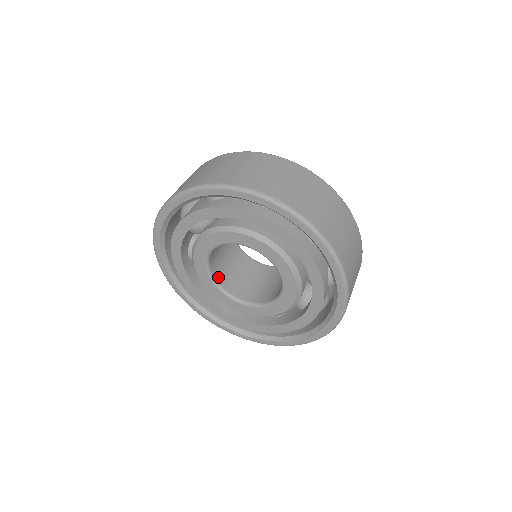
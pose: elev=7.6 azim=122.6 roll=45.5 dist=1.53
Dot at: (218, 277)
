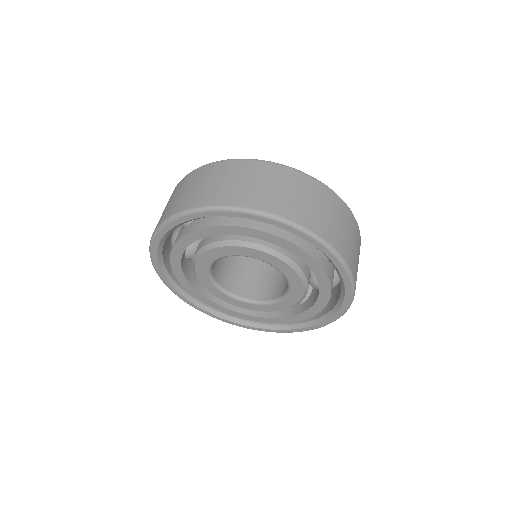
Dot at: (217, 276)
